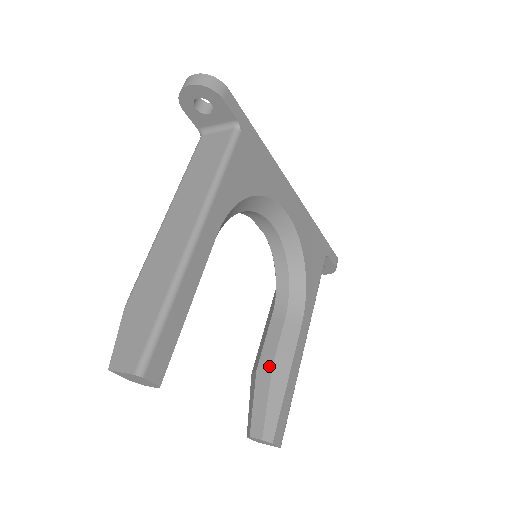
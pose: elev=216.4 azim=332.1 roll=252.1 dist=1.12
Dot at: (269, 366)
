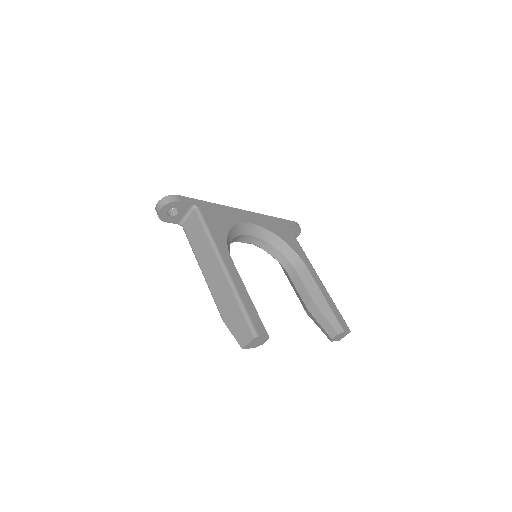
Dot at: (310, 301)
